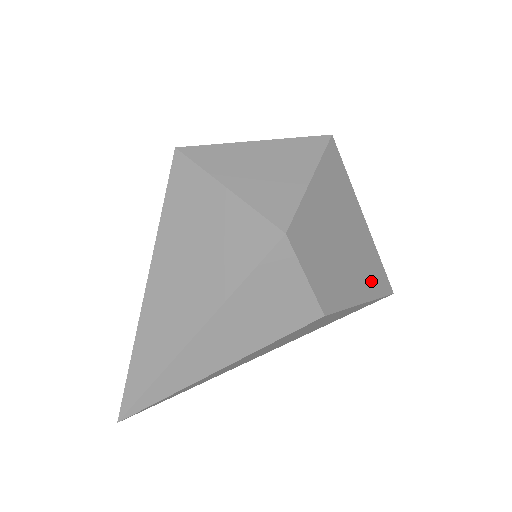
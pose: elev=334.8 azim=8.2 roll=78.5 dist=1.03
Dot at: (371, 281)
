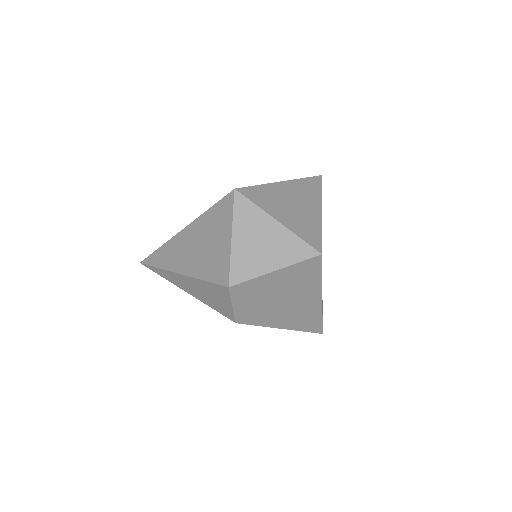
Dot at: (300, 323)
